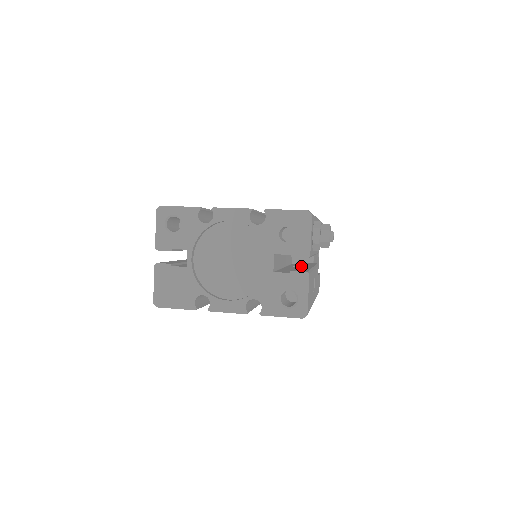
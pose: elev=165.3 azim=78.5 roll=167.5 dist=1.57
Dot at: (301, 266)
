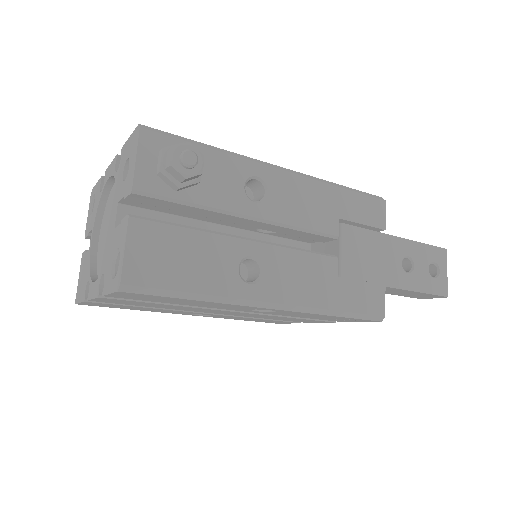
Dot at: occluded
